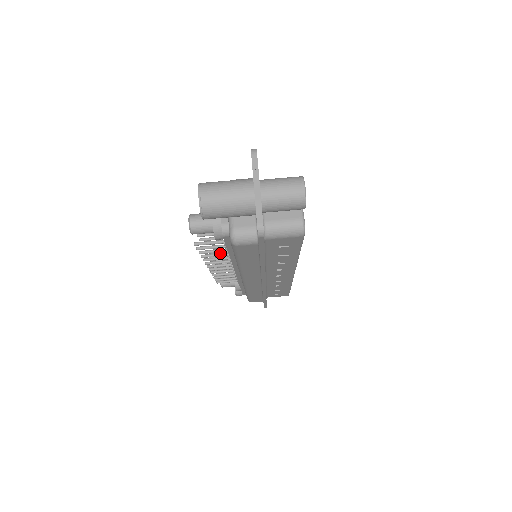
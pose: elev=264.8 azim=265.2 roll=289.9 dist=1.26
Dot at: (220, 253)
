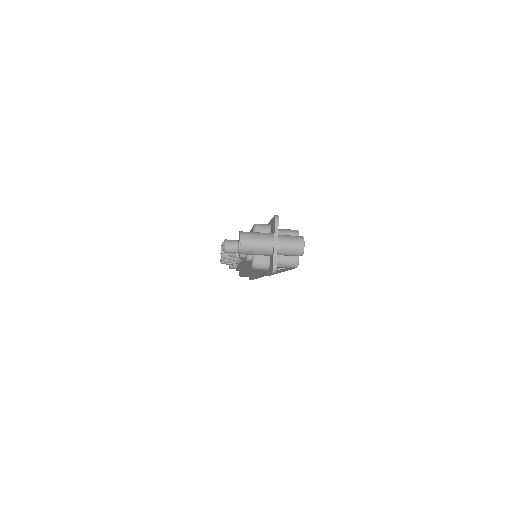
Dot at: occluded
